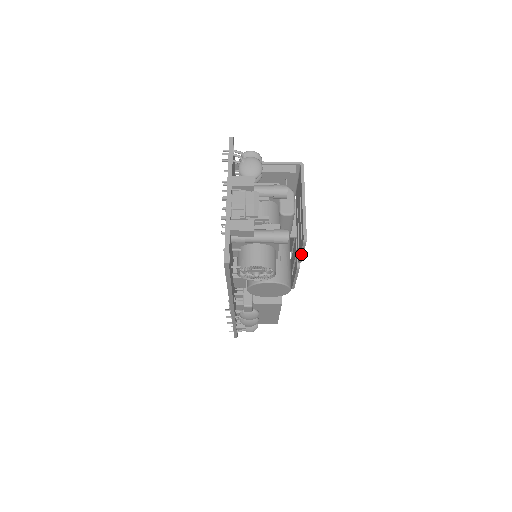
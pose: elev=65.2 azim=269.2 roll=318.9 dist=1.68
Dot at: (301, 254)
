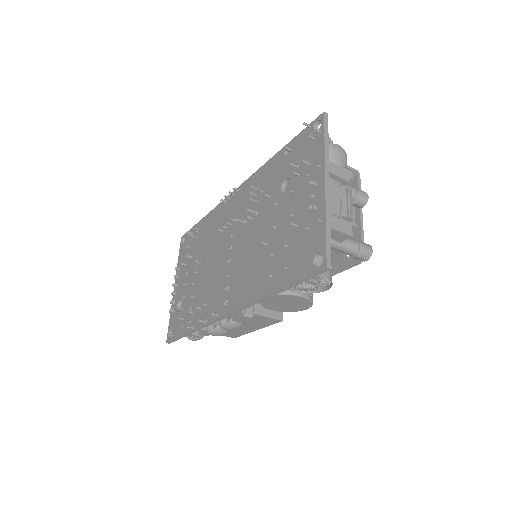
Dot at: (337, 272)
